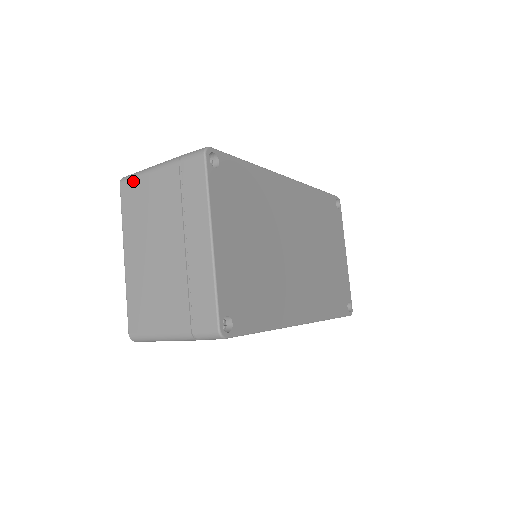
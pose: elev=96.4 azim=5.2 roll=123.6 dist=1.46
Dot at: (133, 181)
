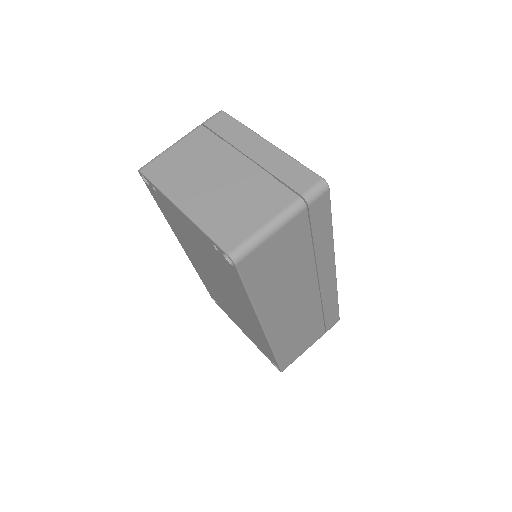
Dot at: (157, 160)
